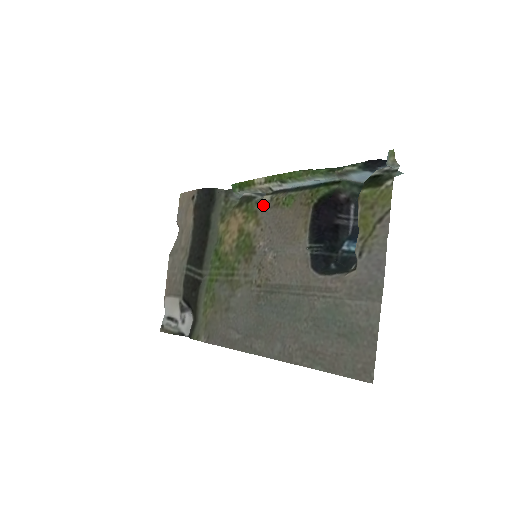
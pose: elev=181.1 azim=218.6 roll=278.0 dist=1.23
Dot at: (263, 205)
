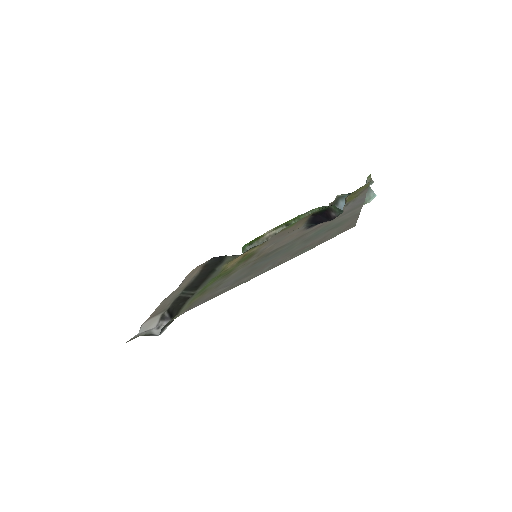
Dot at: occluded
